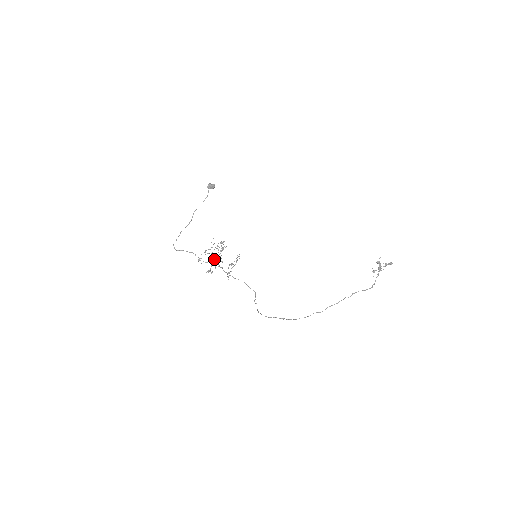
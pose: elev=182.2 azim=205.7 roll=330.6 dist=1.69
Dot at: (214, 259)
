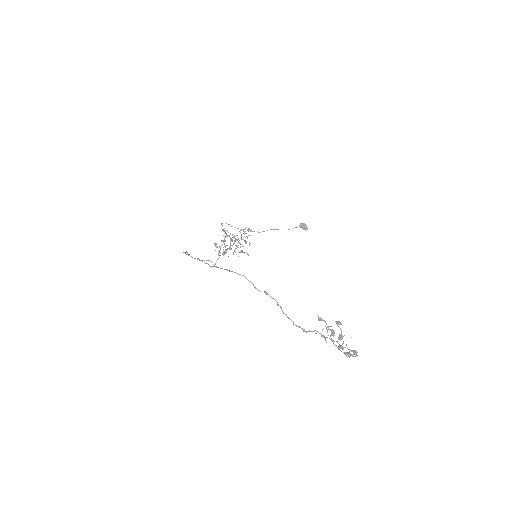
Dot at: occluded
